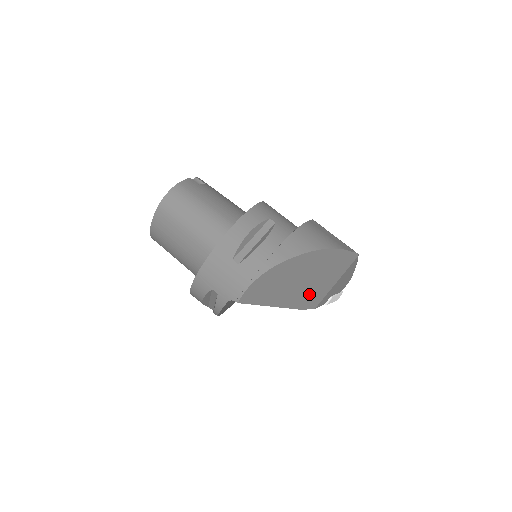
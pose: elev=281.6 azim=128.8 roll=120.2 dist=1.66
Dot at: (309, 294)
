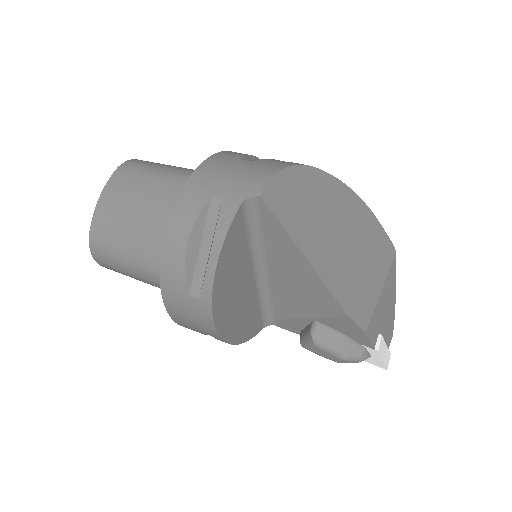
Dot at: (353, 282)
